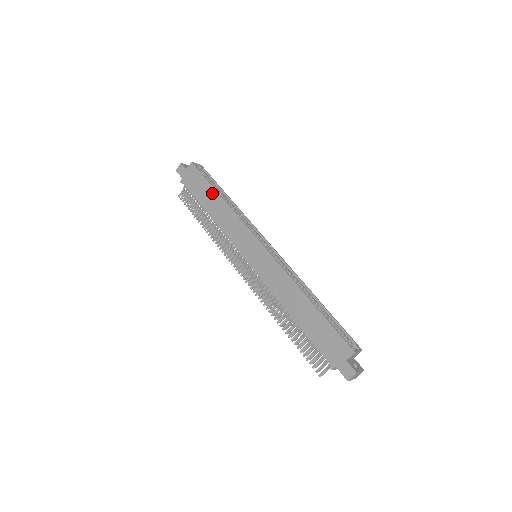
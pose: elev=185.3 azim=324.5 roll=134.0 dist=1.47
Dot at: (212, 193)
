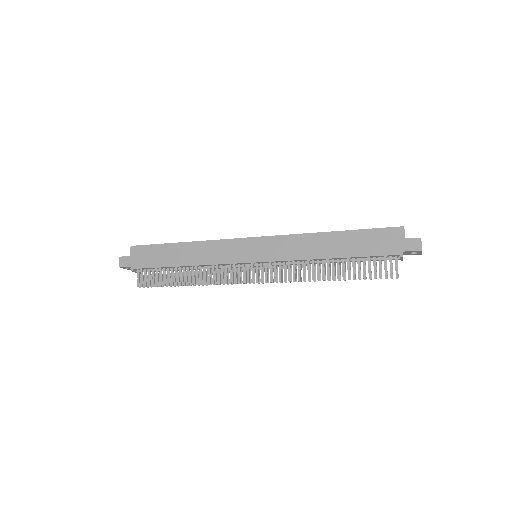
Dot at: (173, 248)
